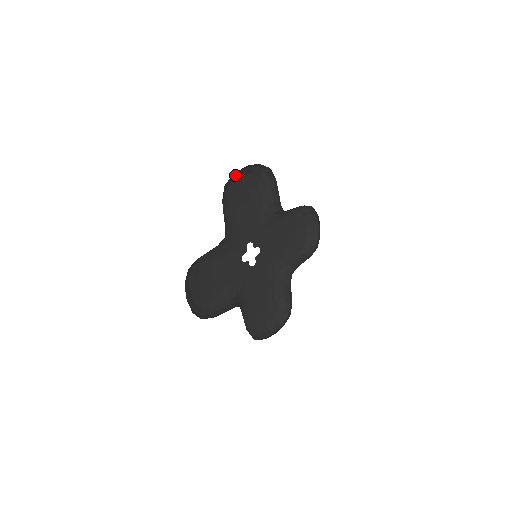
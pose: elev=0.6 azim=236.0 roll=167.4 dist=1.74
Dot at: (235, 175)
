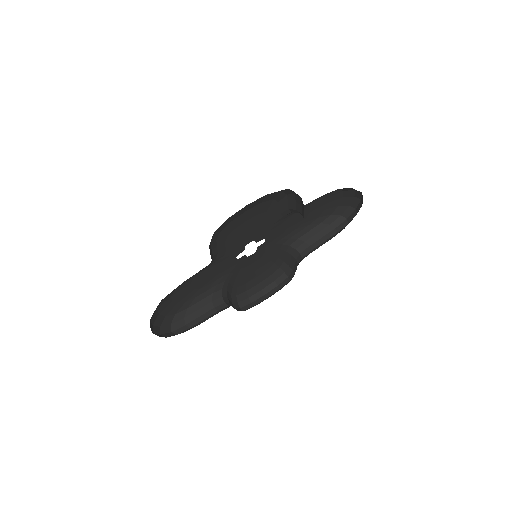
Dot at: occluded
